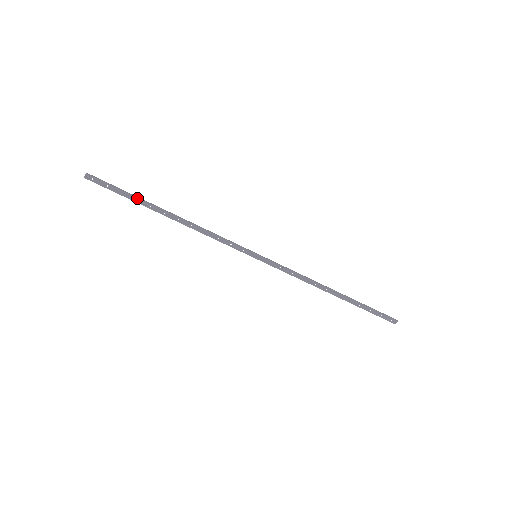
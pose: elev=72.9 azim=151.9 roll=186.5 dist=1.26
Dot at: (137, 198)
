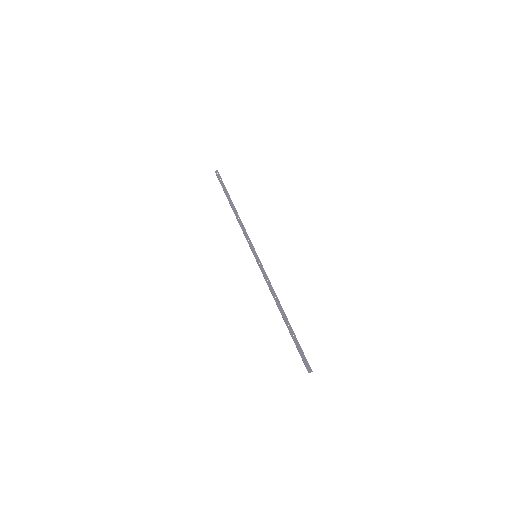
Dot at: (227, 192)
